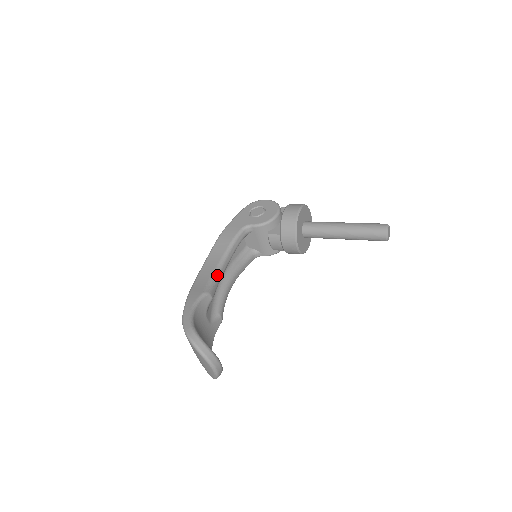
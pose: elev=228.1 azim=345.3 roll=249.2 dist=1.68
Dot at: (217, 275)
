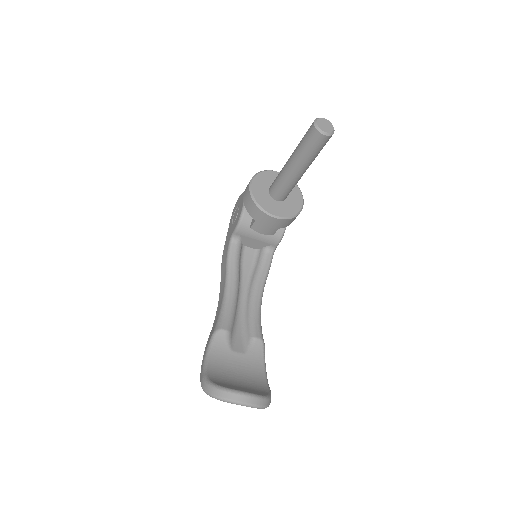
Dot at: (225, 304)
